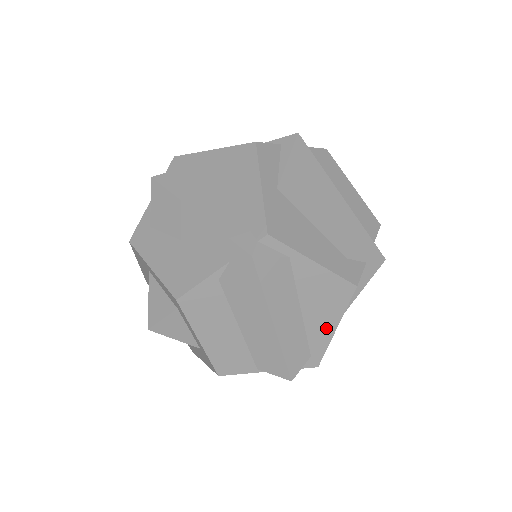
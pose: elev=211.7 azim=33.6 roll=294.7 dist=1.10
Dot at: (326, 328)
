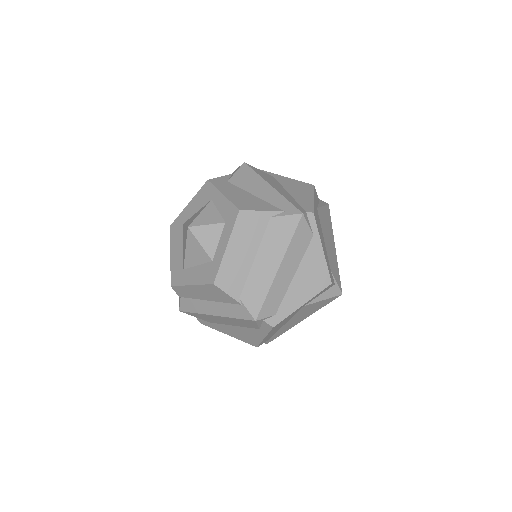
Dot at: (298, 300)
